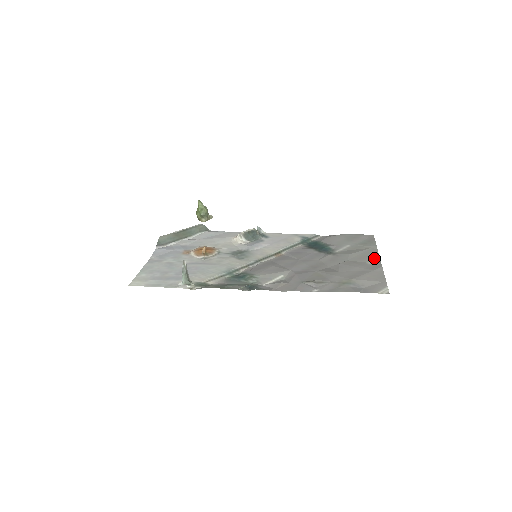
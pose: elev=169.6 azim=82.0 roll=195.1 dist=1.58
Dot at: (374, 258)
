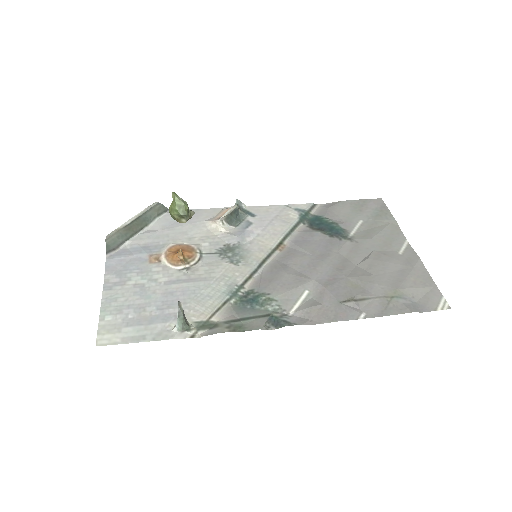
Dot at: (402, 242)
